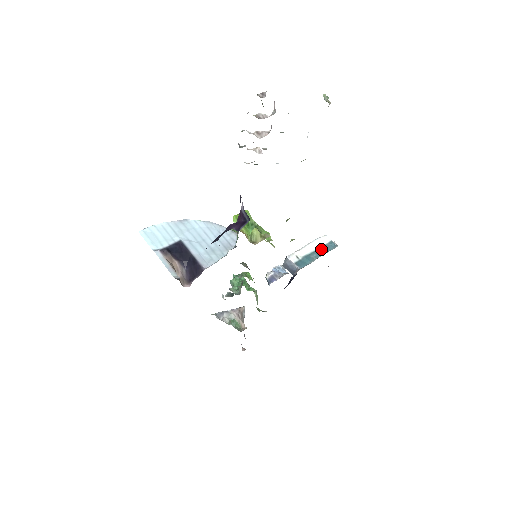
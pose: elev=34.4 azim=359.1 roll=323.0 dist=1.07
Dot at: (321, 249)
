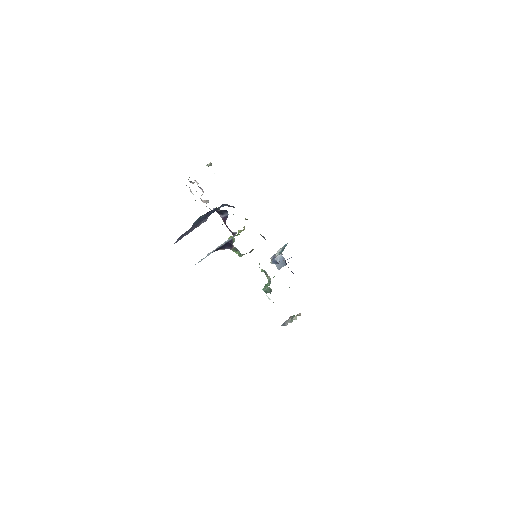
Dot at: (283, 248)
